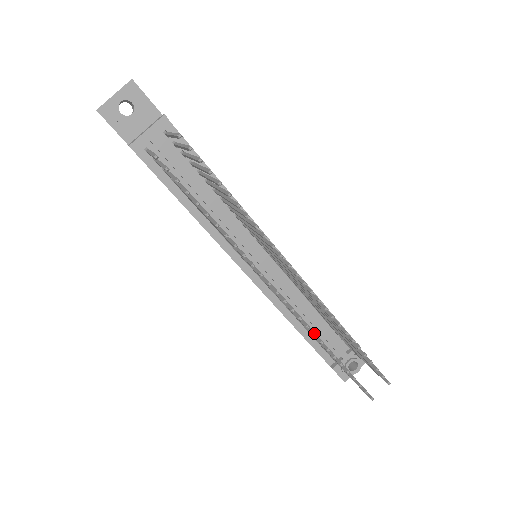
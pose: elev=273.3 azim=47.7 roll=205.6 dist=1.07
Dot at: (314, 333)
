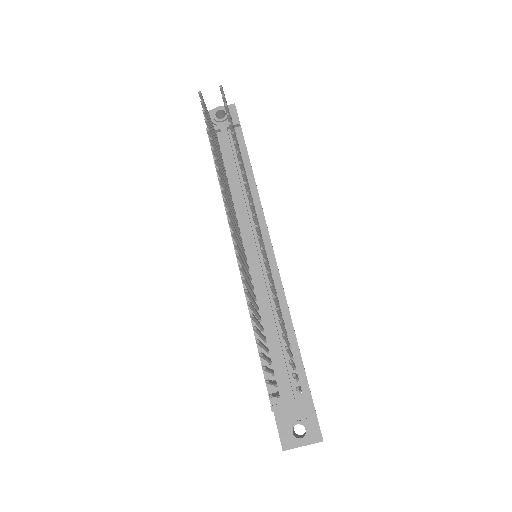
Dot at: occluded
